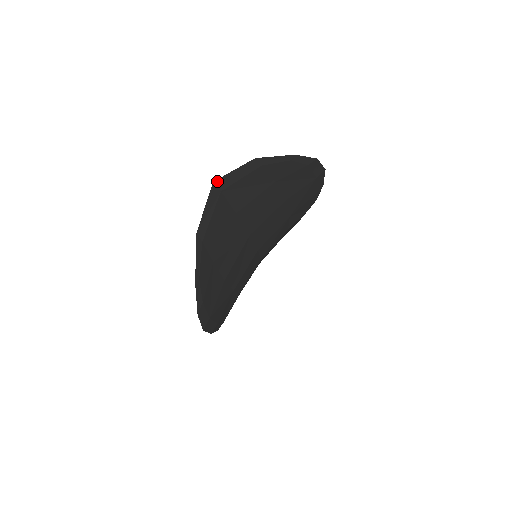
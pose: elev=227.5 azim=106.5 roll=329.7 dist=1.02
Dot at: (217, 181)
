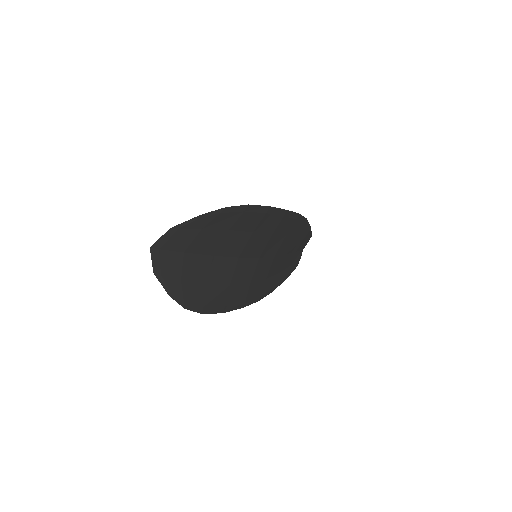
Dot at: (152, 246)
